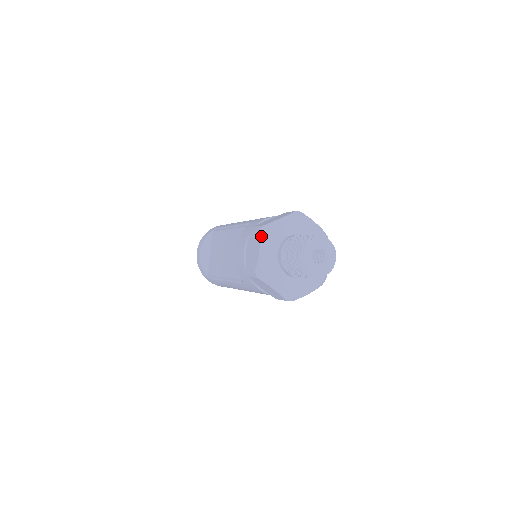
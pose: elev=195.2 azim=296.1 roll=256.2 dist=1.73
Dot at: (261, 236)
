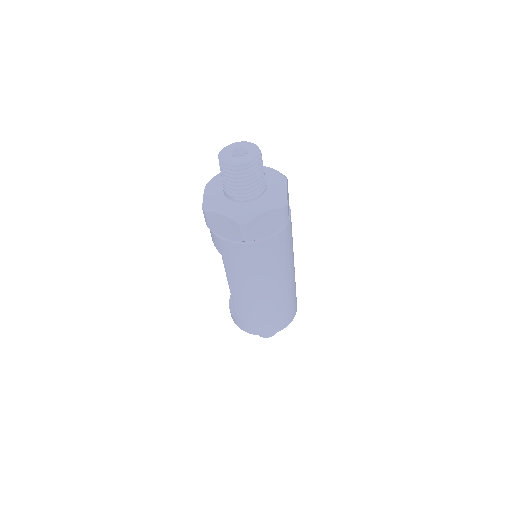
Dot at: (207, 184)
